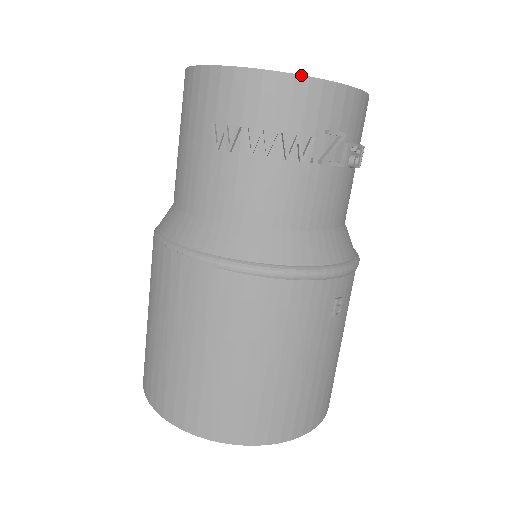
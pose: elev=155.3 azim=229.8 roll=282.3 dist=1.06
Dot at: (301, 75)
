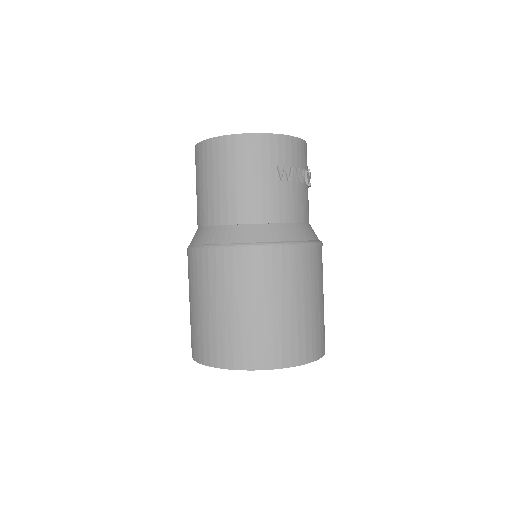
Dot at: (305, 141)
